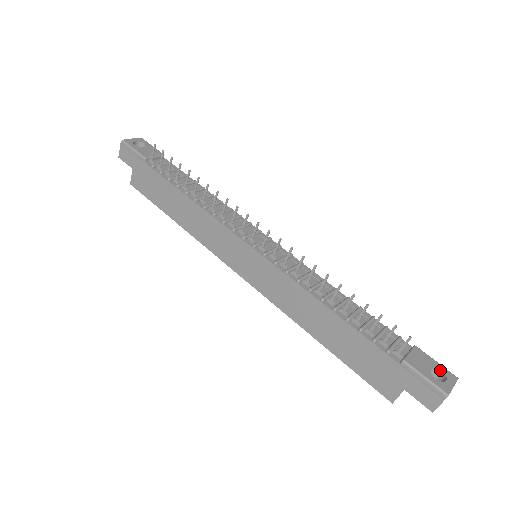
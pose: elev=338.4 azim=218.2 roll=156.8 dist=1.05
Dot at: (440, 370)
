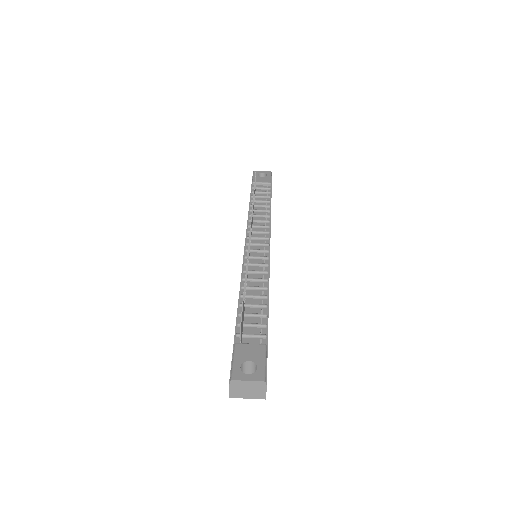
Dot at: (257, 367)
